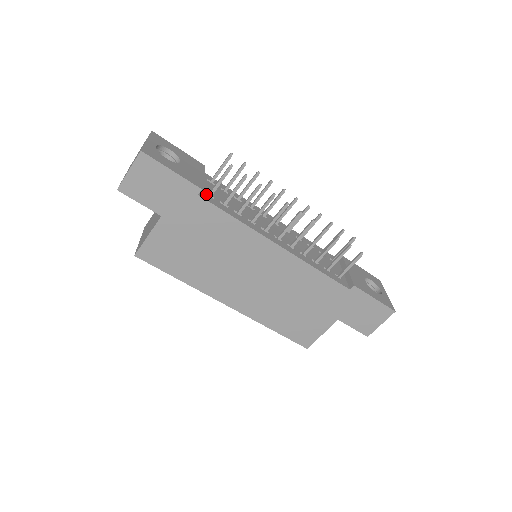
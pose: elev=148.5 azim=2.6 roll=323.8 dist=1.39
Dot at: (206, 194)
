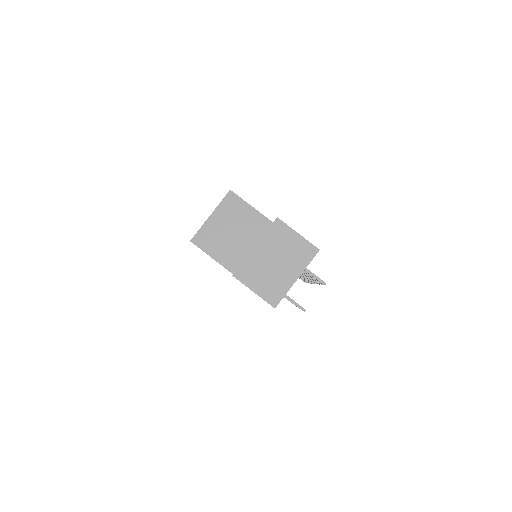
Dot at: occluded
